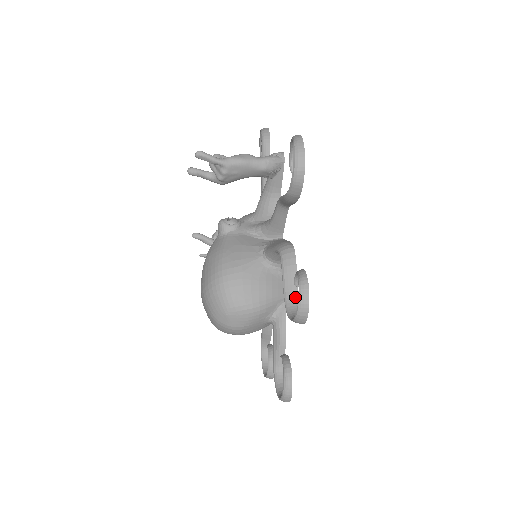
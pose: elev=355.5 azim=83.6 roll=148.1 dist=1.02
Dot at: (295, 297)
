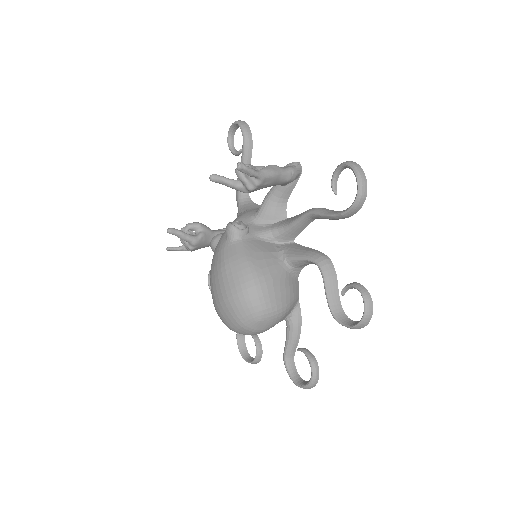
Dot at: (339, 304)
